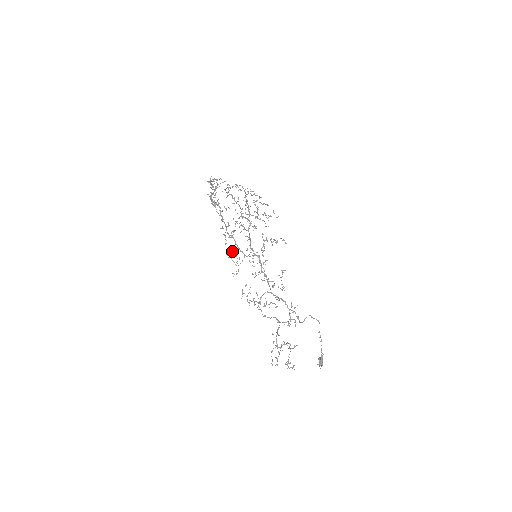
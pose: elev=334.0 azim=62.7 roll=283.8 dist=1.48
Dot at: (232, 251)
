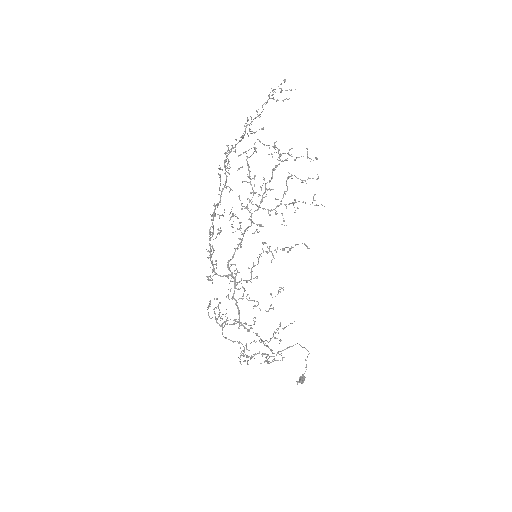
Dot at: (213, 252)
